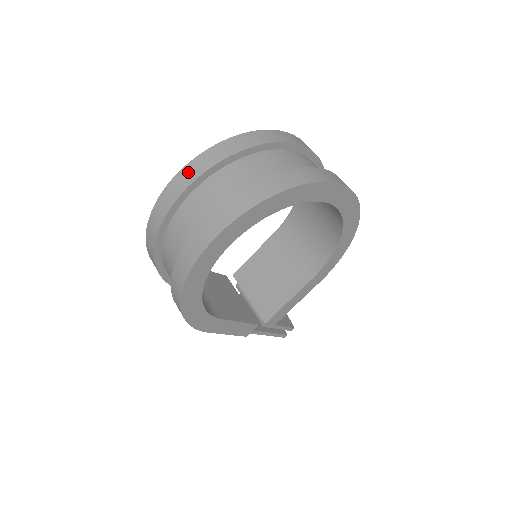
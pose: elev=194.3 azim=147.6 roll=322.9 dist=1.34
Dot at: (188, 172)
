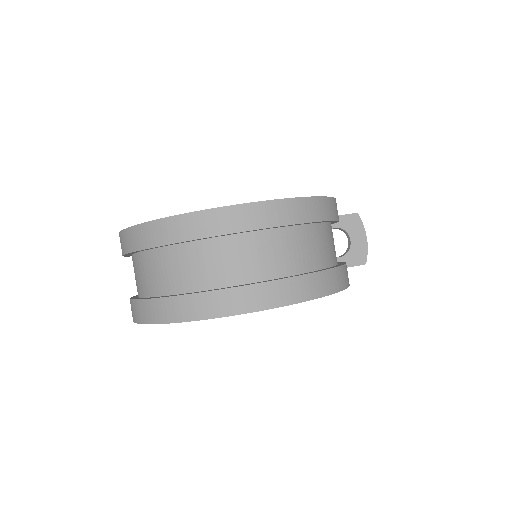
Dot at: (120, 241)
